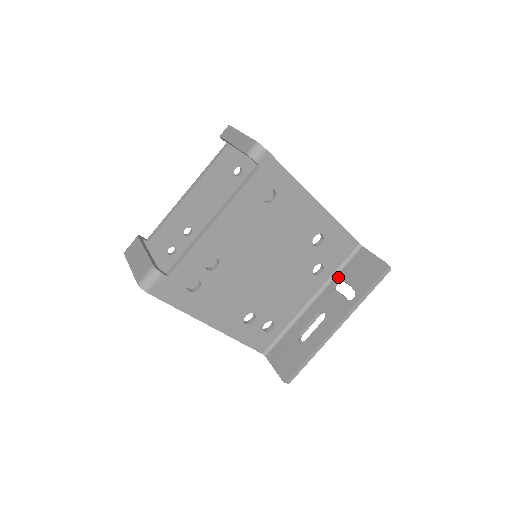
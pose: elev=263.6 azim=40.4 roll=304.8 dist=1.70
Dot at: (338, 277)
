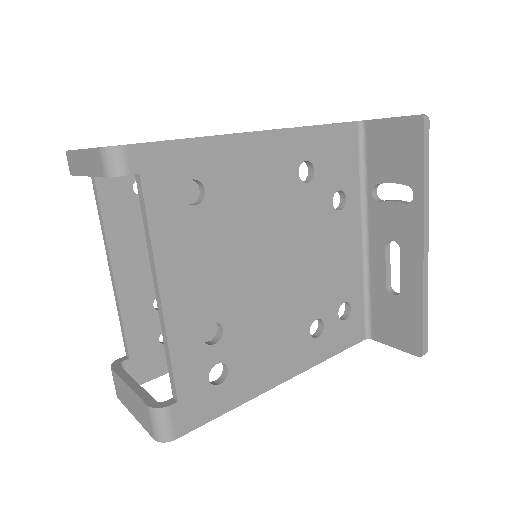
Dot at: (370, 184)
